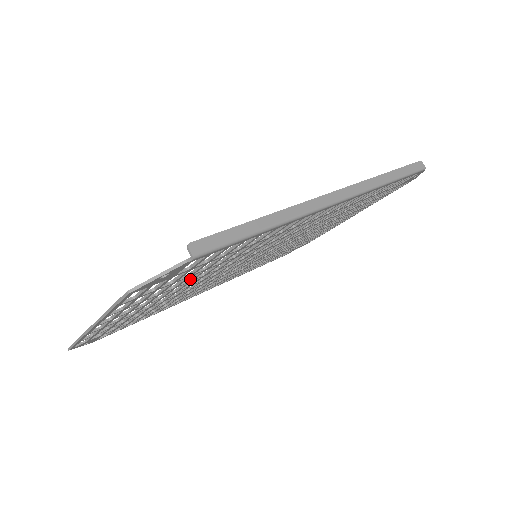
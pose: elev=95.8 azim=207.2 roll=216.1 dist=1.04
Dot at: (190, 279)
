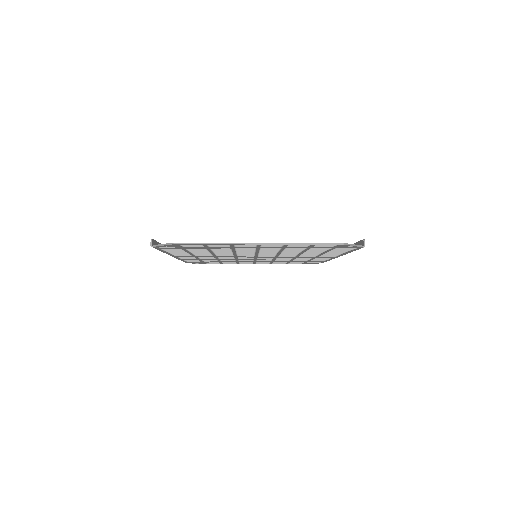
Dot at: (285, 250)
